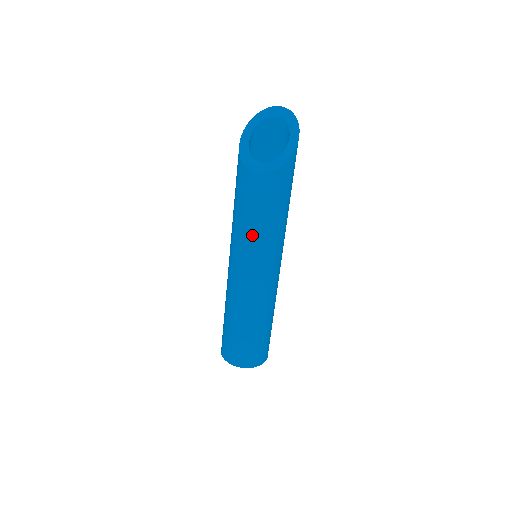
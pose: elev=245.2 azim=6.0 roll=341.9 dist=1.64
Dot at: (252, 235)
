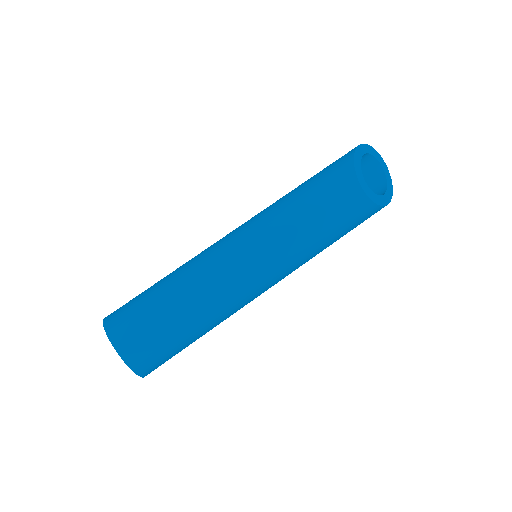
Dot at: (301, 234)
